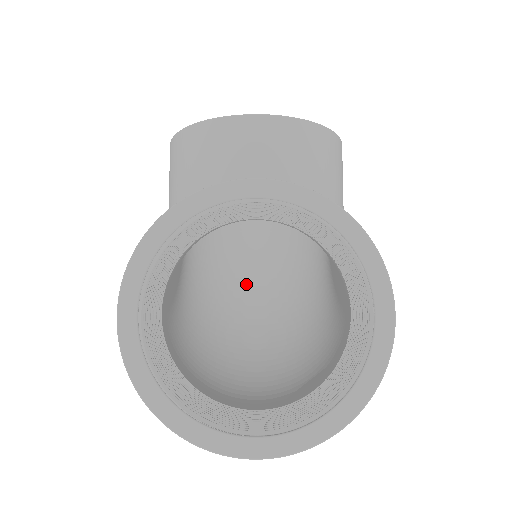
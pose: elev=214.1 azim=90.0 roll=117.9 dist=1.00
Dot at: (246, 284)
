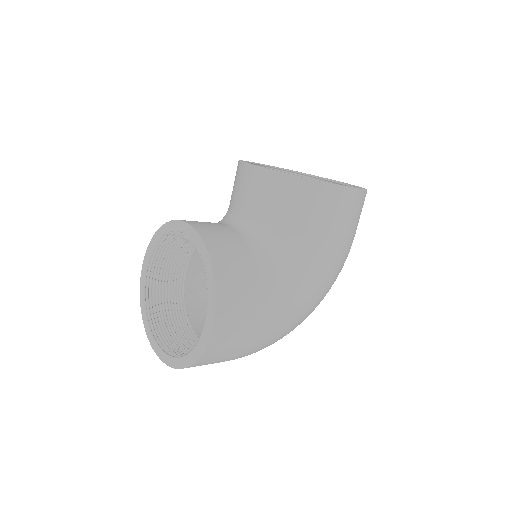
Dot at: occluded
